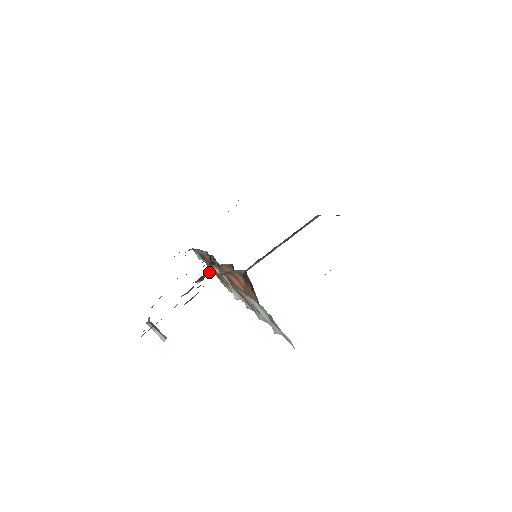
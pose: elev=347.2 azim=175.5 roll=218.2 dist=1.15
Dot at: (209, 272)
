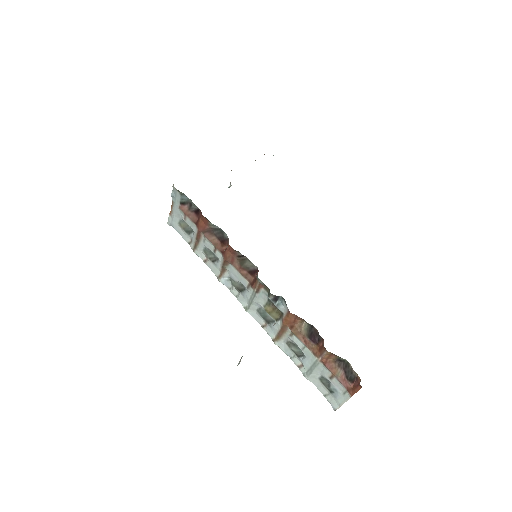
Dot at: occluded
